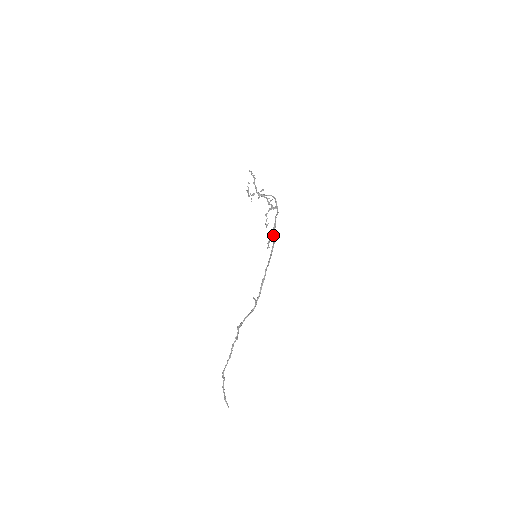
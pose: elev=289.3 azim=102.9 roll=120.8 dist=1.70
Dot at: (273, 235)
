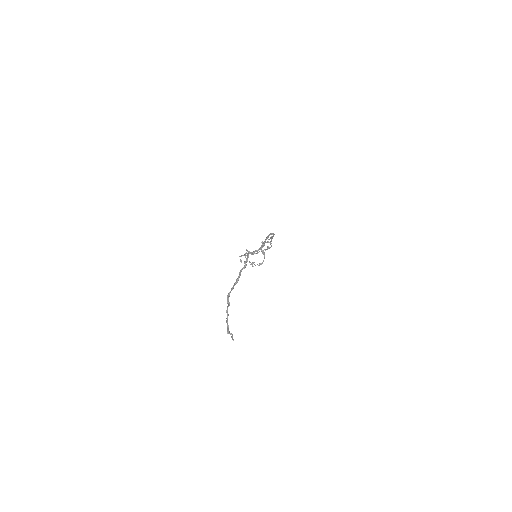
Dot at: (272, 236)
